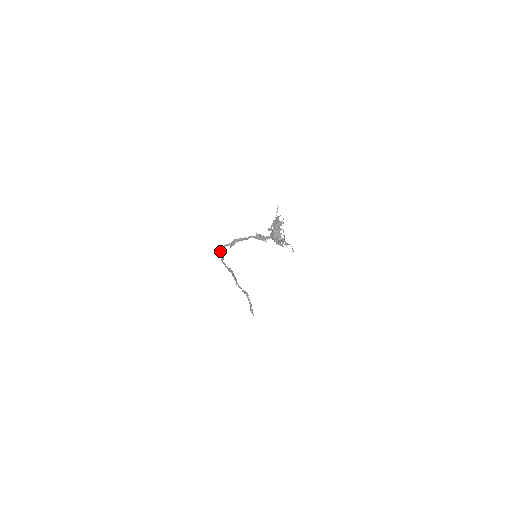
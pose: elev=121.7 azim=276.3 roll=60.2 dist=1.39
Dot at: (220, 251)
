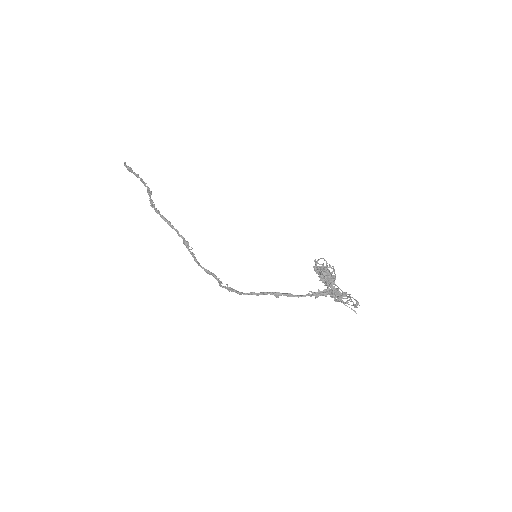
Dot at: occluded
